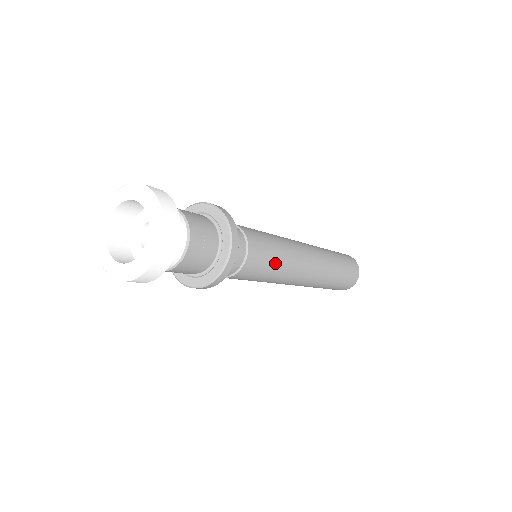
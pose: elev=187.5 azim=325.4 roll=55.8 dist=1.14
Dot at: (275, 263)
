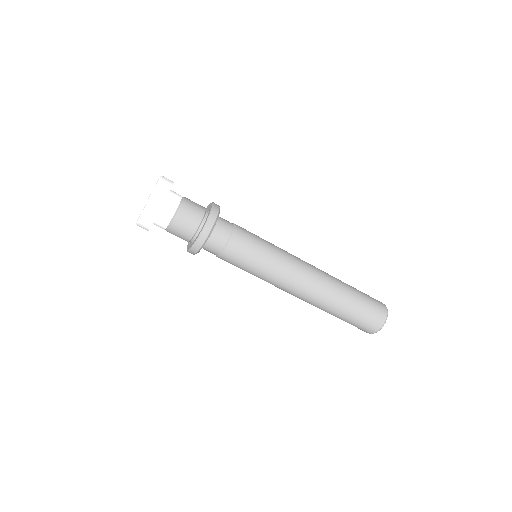
Dot at: (263, 251)
